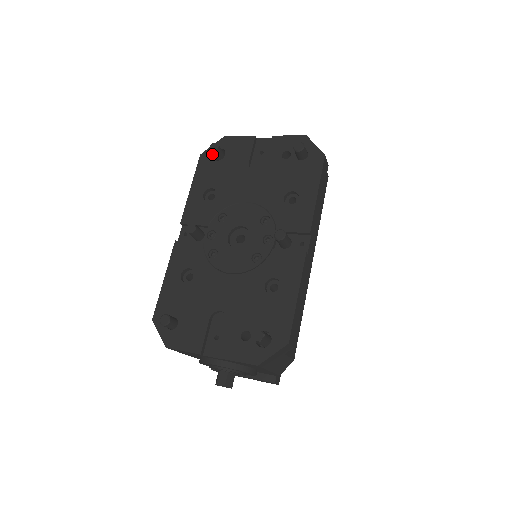
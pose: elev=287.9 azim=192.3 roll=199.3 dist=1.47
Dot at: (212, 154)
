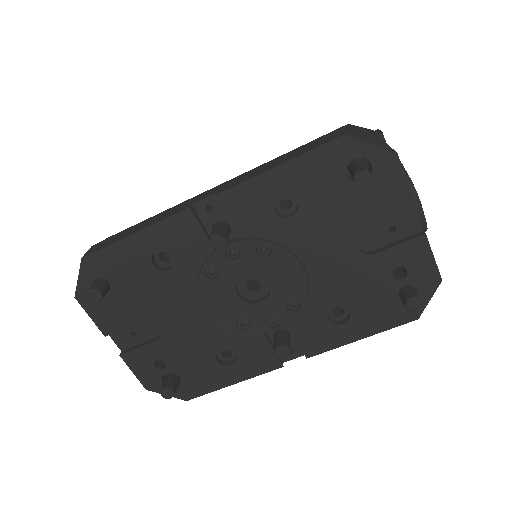
Dot at: (355, 157)
